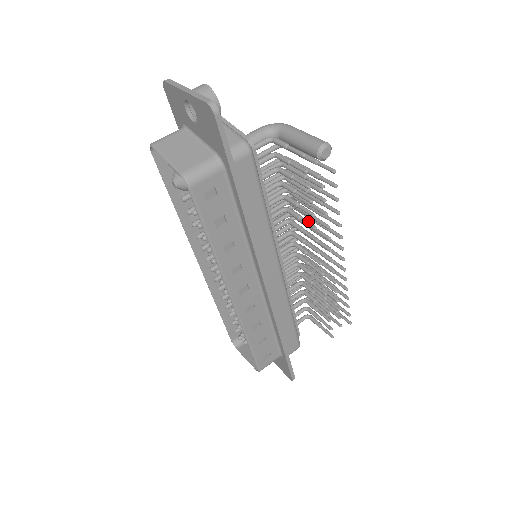
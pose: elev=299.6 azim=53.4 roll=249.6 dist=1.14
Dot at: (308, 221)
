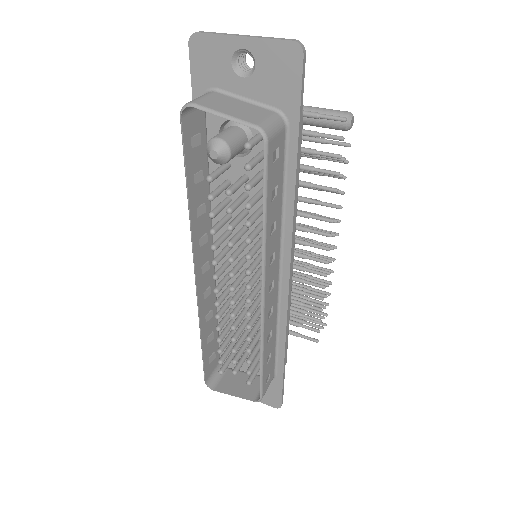
Dot at: occluded
